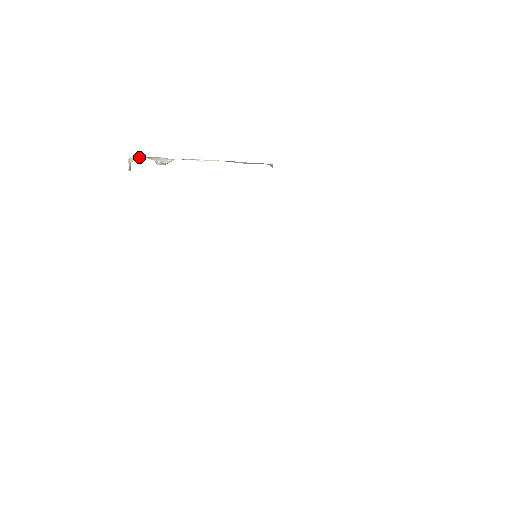
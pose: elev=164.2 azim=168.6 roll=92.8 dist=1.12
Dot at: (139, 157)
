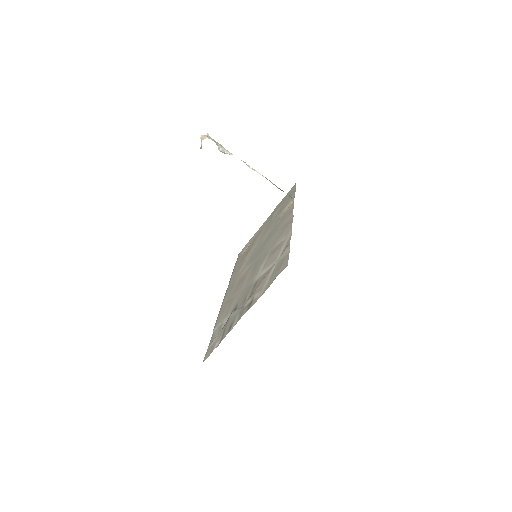
Dot at: (209, 137)
